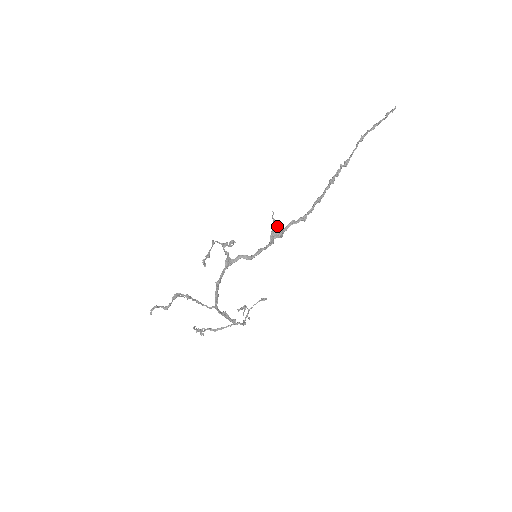
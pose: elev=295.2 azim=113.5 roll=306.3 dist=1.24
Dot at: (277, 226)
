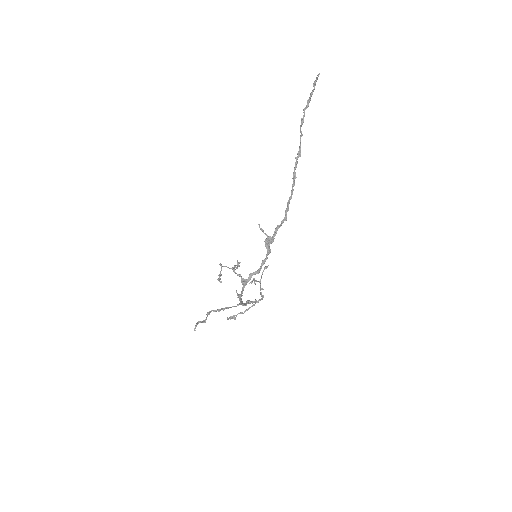
Dot at: (267, 236)
